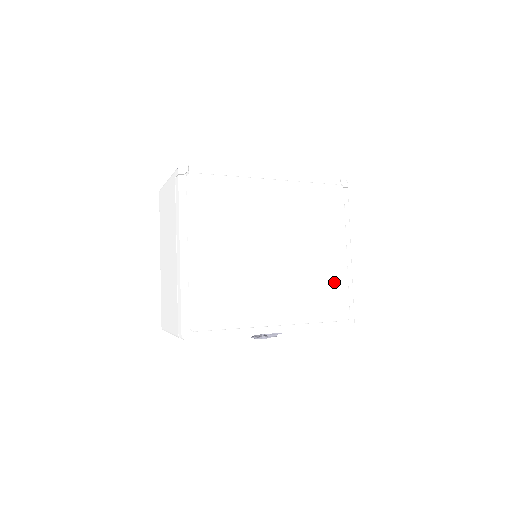
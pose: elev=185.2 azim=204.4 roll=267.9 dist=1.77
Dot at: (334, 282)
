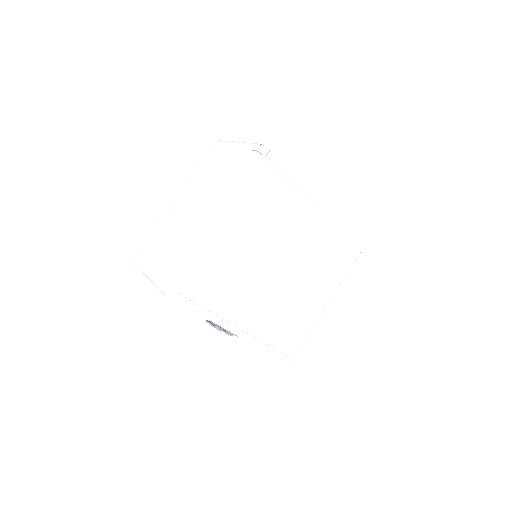
Dot at: (303, 321)
